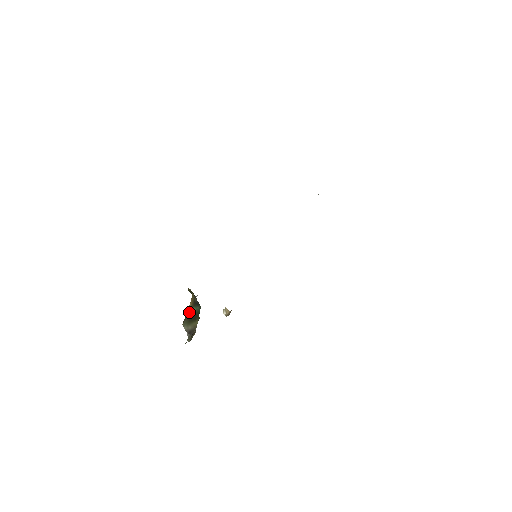
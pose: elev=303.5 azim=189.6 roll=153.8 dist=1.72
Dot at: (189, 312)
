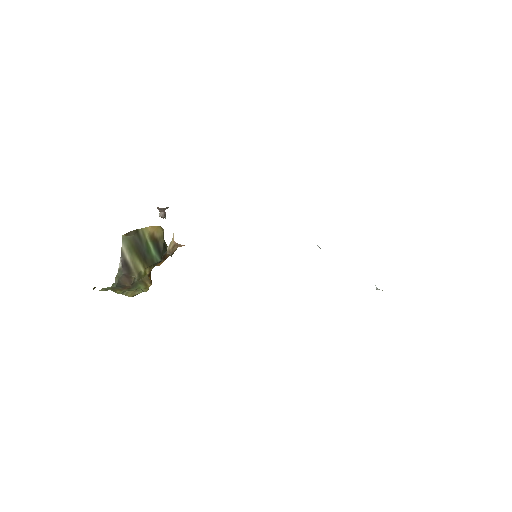
Dot at: (142, 235)
